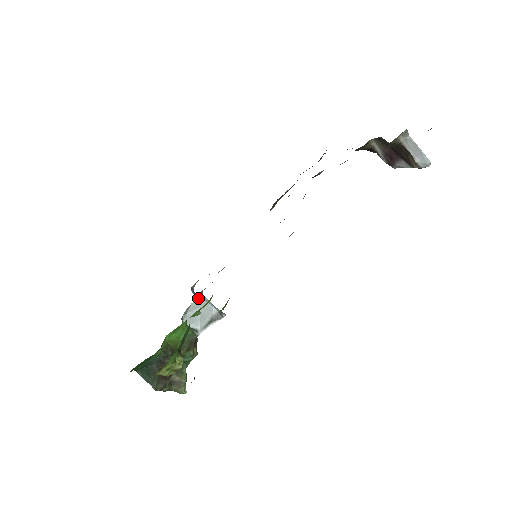
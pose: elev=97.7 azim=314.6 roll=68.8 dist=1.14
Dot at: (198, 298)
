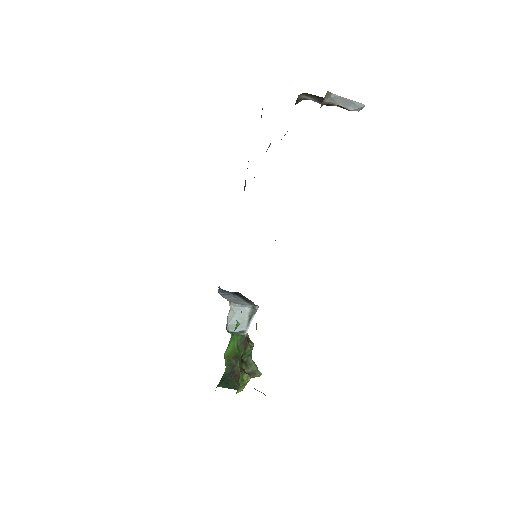
Dot at: (230, 309)
